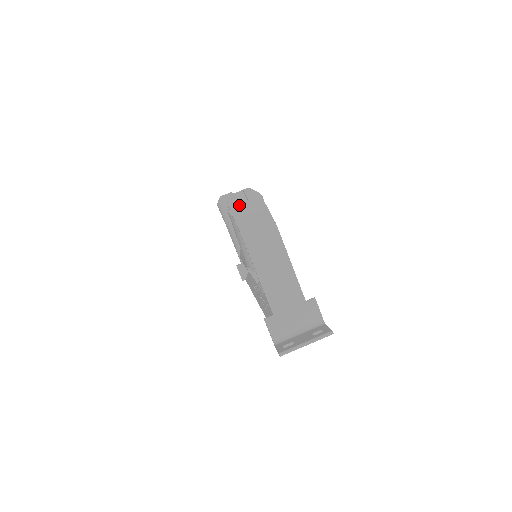
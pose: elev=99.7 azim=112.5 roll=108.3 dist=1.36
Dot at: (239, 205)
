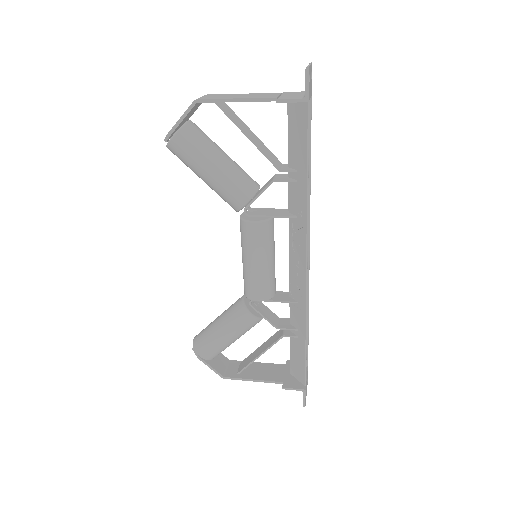
Dot at: occluded
